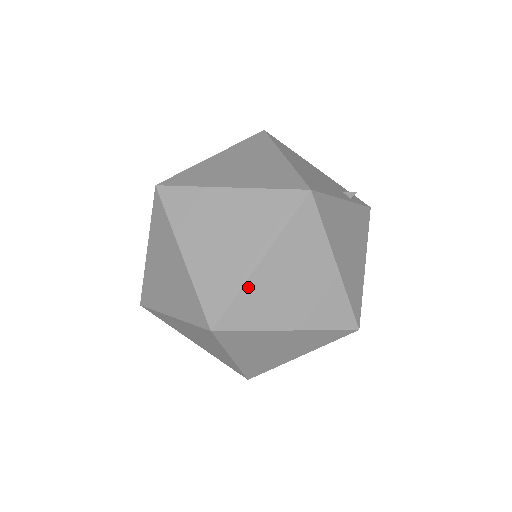
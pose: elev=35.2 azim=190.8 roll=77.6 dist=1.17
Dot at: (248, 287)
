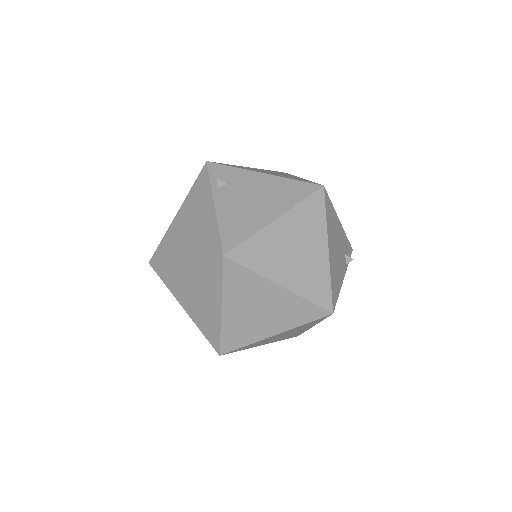
Dot at: (257, 342)
